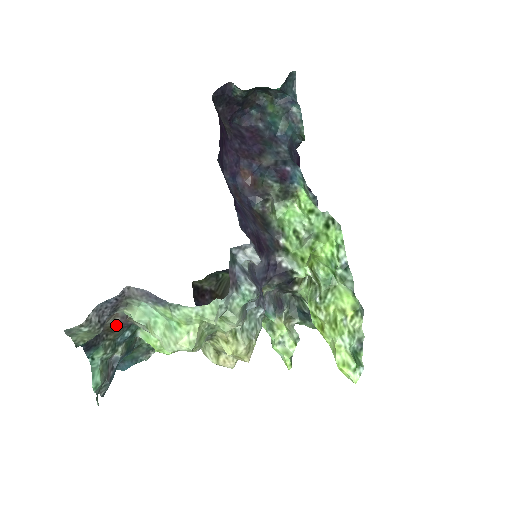
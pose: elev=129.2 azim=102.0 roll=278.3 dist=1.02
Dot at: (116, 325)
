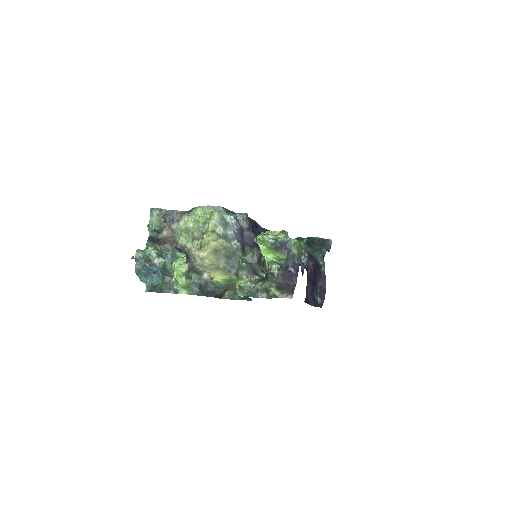
Dot at: (168, 241)
